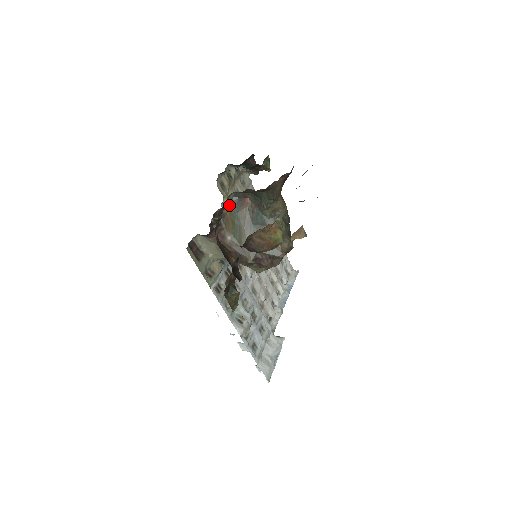
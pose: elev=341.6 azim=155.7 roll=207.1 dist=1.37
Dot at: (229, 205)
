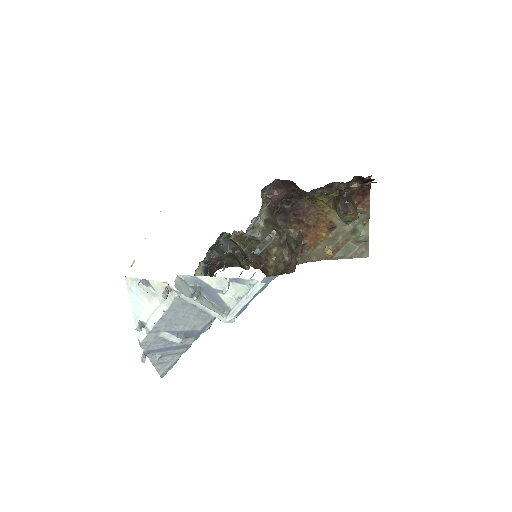
Dot at: occluded
